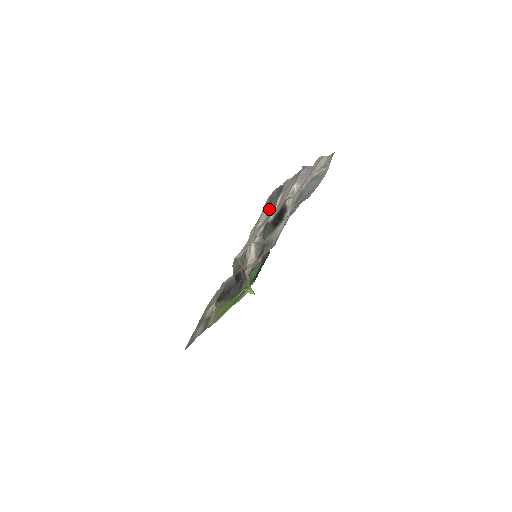
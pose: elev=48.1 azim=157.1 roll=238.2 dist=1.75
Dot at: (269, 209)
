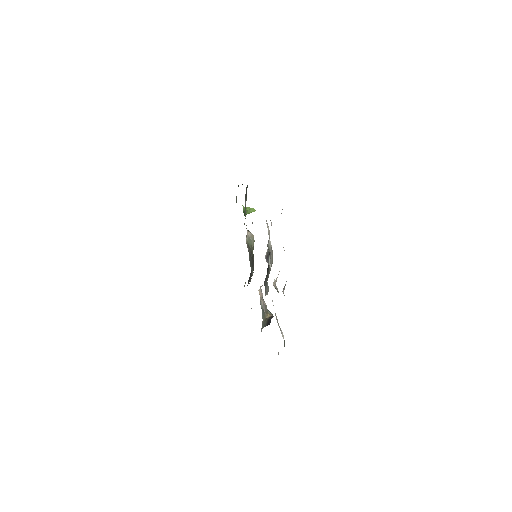
Dot at: occluded
